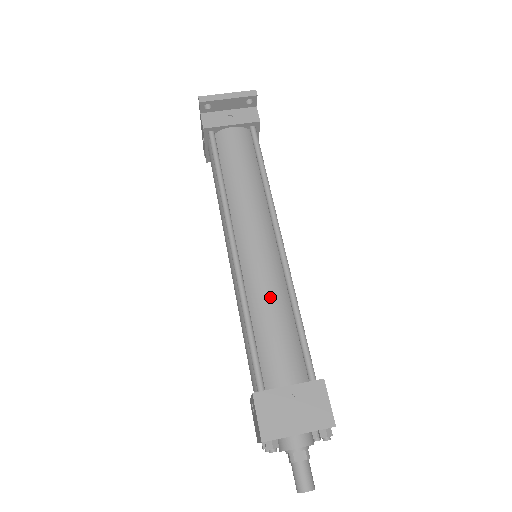
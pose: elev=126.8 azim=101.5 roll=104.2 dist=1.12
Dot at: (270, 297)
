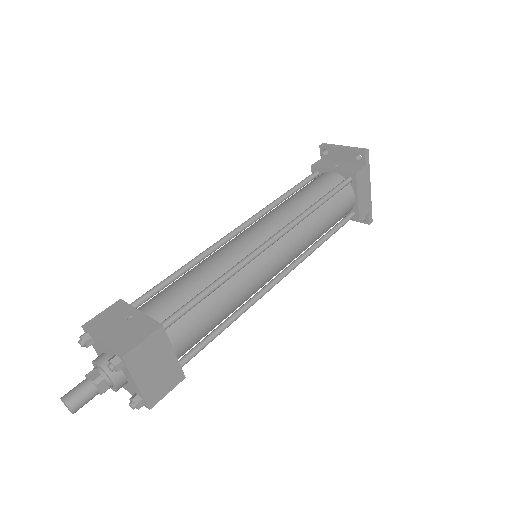
Dot at: (212, 262)
